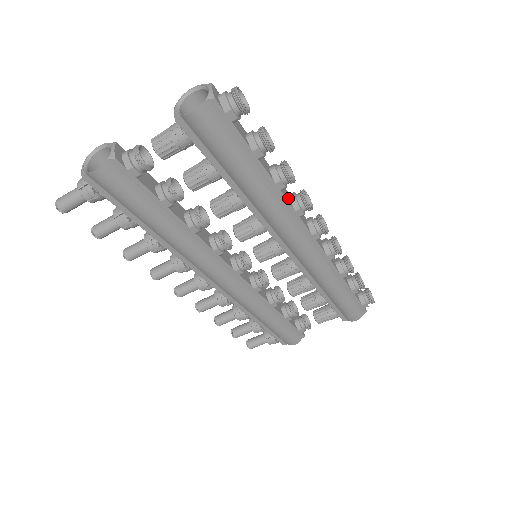
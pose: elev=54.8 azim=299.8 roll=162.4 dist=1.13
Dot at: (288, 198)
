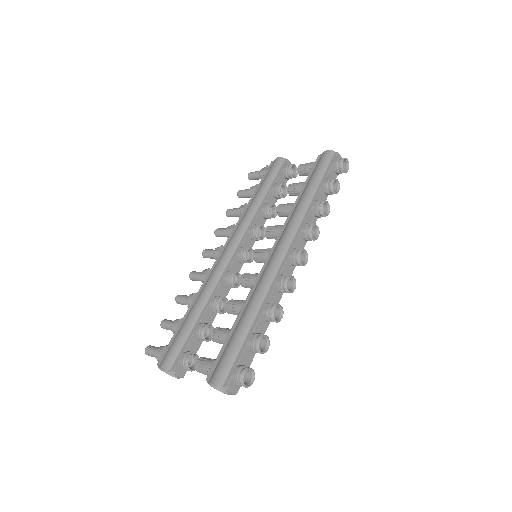
Dot at: (278, 296)
